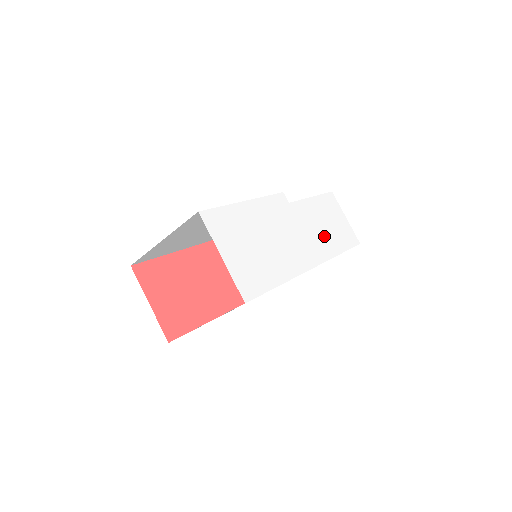
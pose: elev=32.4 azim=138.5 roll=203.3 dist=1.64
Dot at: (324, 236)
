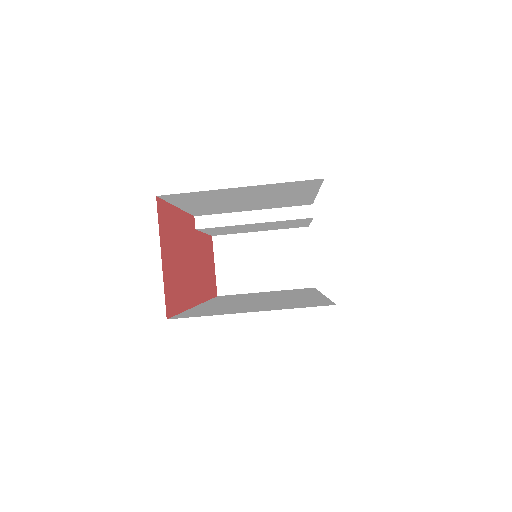
Dot at: occluded
